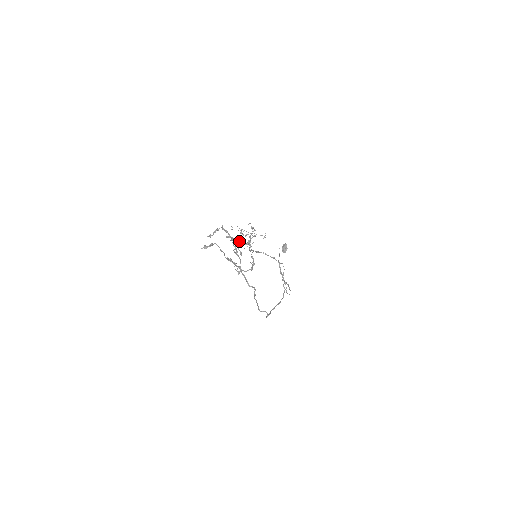
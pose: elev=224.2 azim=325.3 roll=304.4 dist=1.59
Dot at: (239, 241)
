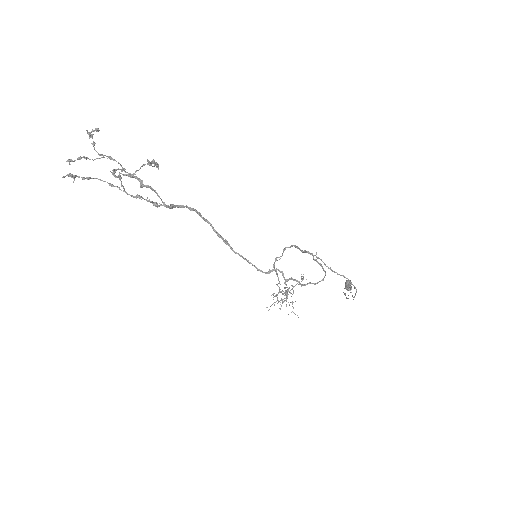
Dot at: occluded
